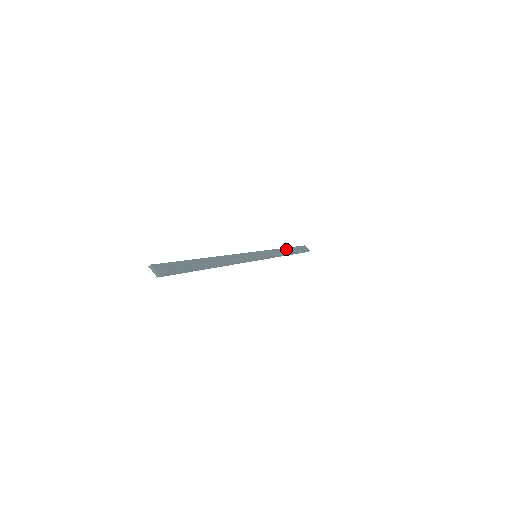
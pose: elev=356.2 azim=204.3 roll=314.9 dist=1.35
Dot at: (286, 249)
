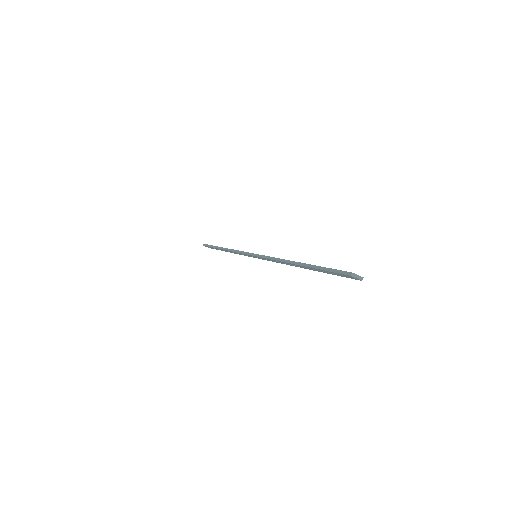
Dot at: occluded
